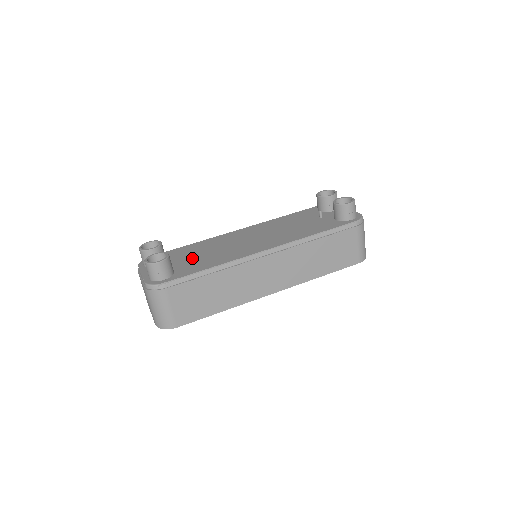
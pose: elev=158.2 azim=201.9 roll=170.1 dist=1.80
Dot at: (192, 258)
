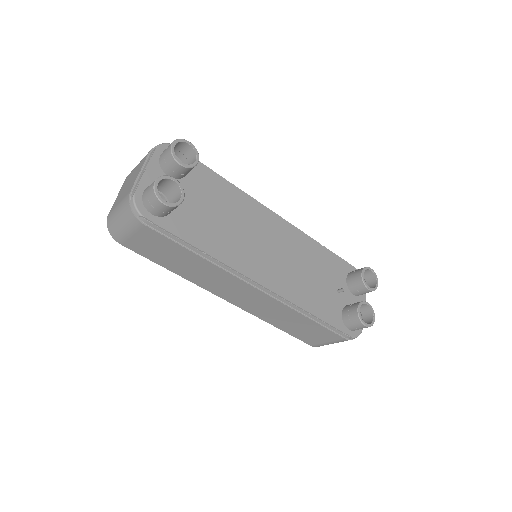
Dot at: (204, 209)
